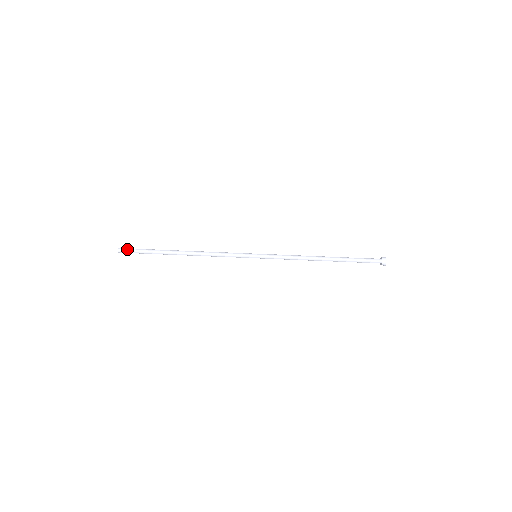
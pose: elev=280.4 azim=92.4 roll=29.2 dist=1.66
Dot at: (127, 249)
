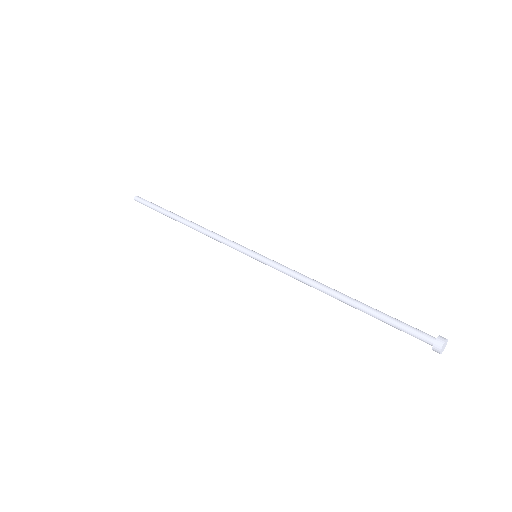
Dot at: occluded
